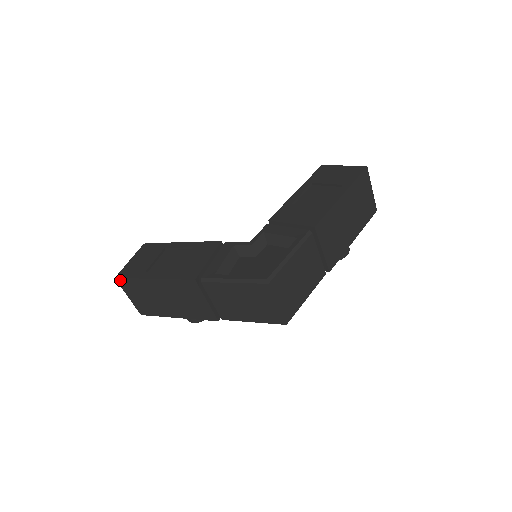
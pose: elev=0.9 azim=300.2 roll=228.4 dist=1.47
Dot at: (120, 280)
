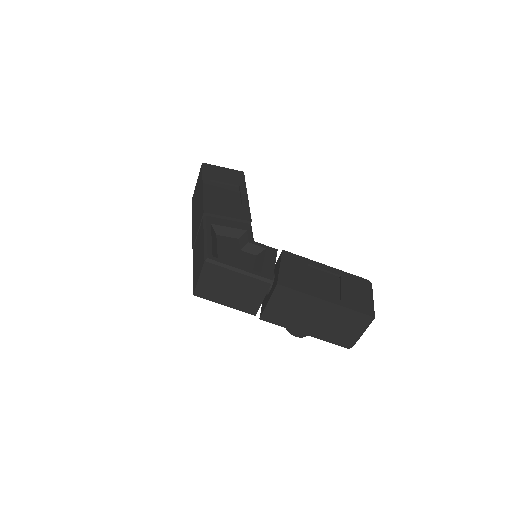
Dot at: occluded
